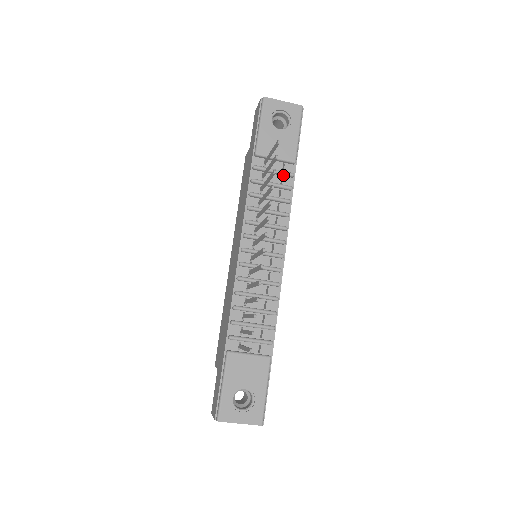
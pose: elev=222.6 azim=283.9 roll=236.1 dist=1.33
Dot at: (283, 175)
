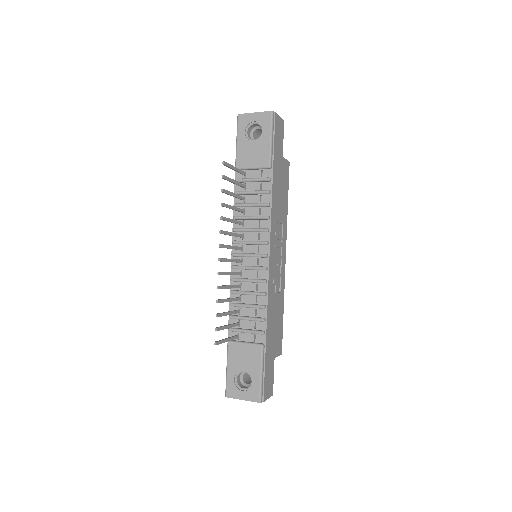
Dot at: (261, 181)
